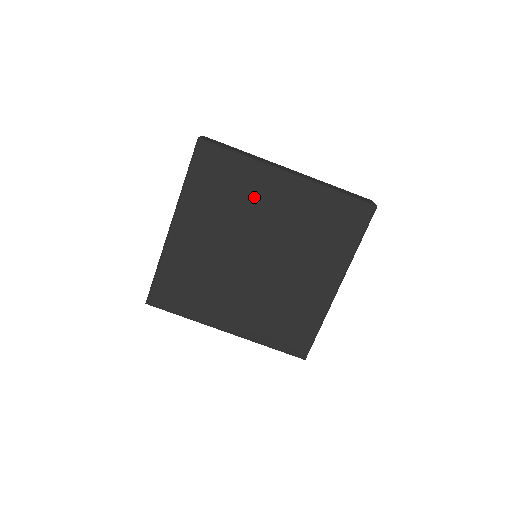
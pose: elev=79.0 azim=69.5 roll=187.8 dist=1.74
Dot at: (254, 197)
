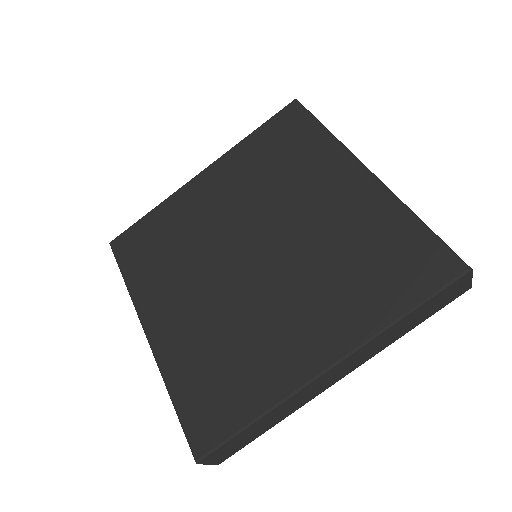
Dot at: (306, 179)
